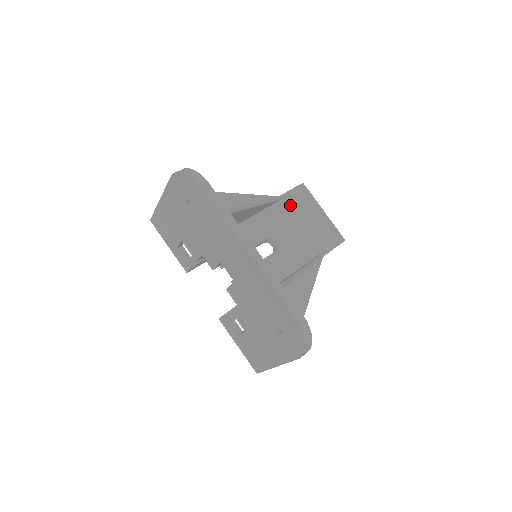
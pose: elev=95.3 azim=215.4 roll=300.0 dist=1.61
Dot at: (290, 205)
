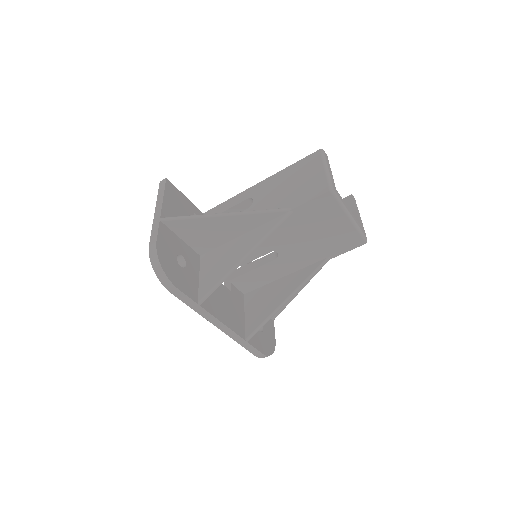
Dot at: (303, 218)
